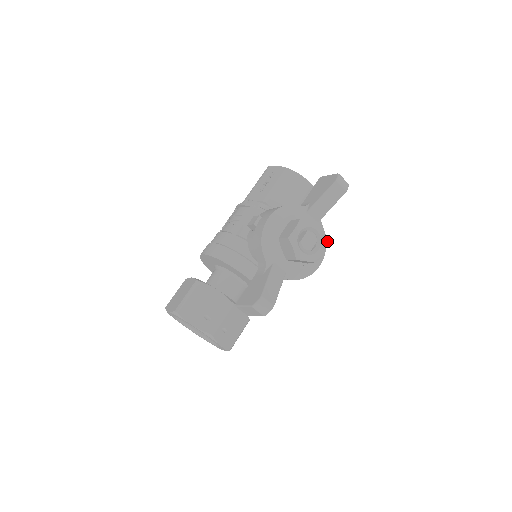
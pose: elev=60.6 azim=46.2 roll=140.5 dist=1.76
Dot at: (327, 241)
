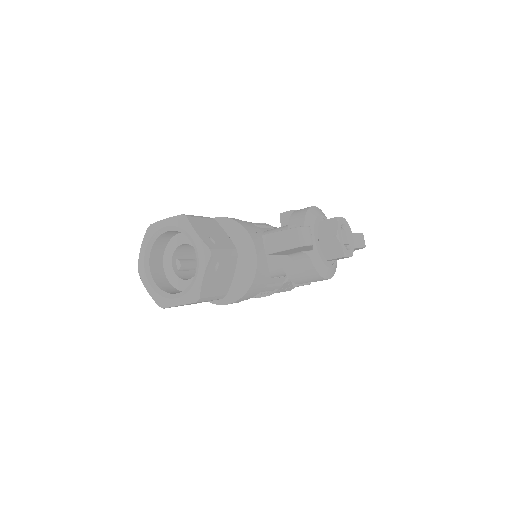
Dot at: occluded
